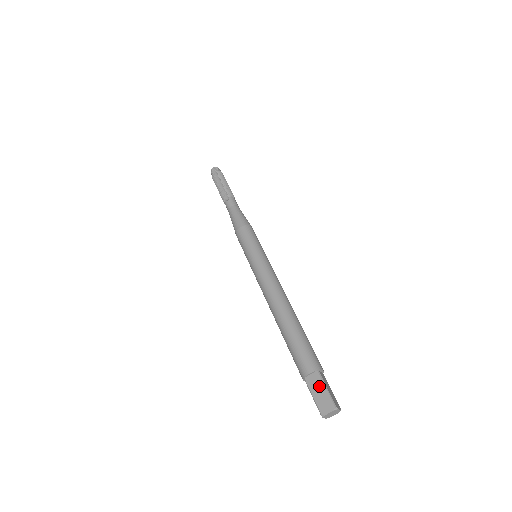
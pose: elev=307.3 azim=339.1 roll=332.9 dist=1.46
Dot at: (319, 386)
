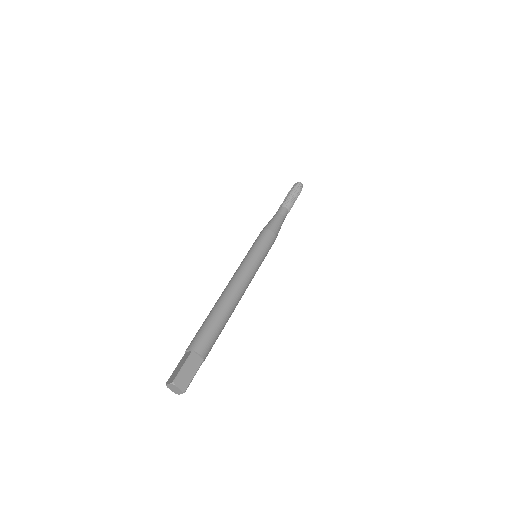
Dot at: (183, 362)
